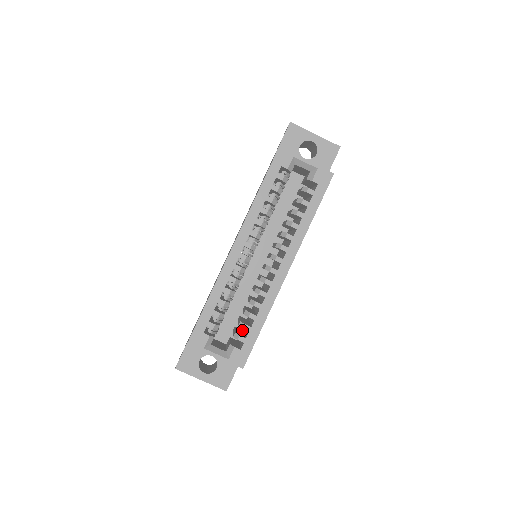
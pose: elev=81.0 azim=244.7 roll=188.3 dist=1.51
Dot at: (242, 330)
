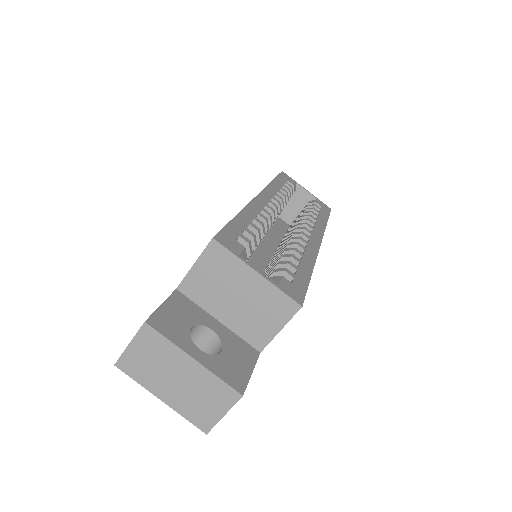
Dot at: occluded
